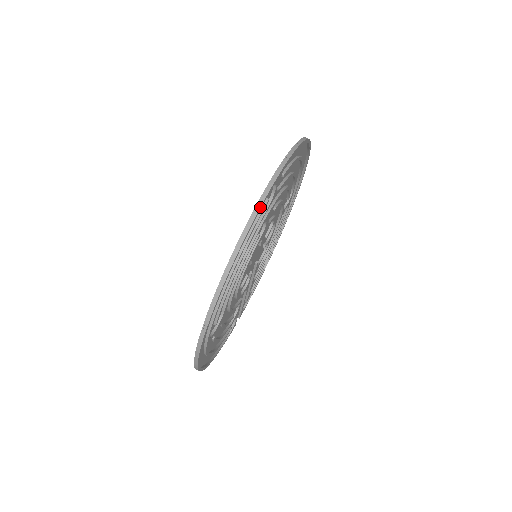
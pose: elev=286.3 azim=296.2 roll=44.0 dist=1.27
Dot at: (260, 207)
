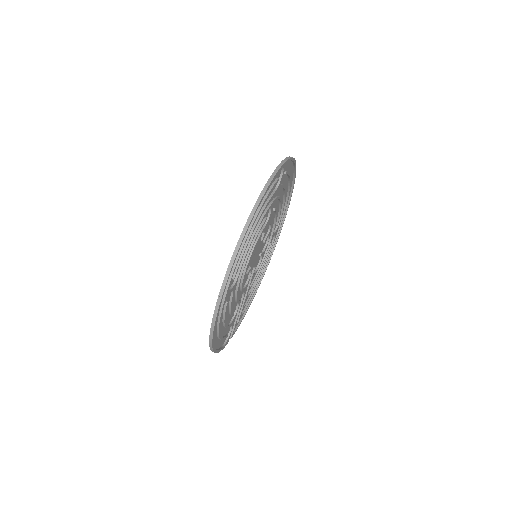
Dot at: (277, 172)
